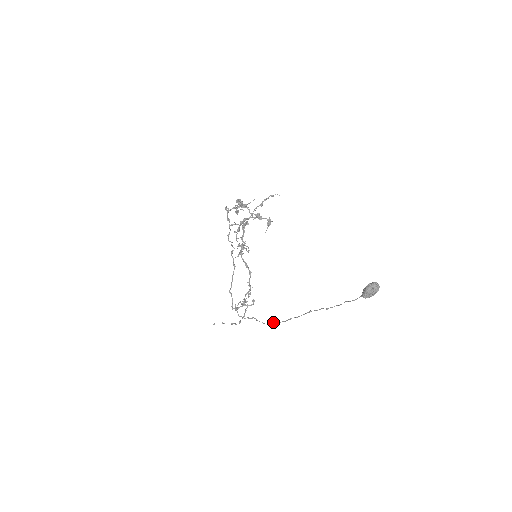
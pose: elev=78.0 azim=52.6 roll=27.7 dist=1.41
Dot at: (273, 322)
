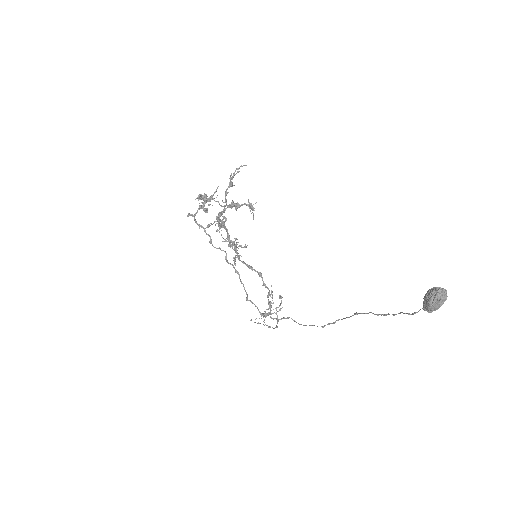
Dot at: occluded
